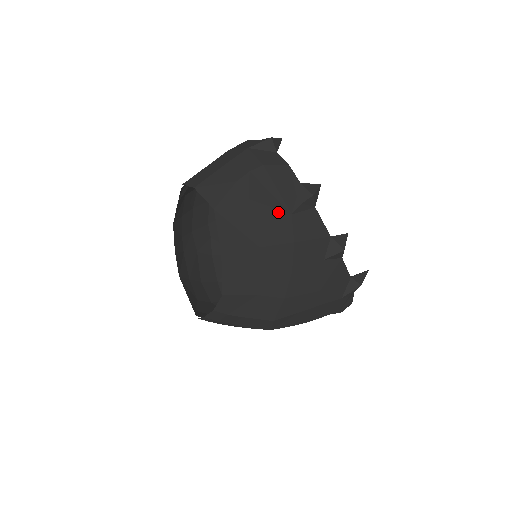
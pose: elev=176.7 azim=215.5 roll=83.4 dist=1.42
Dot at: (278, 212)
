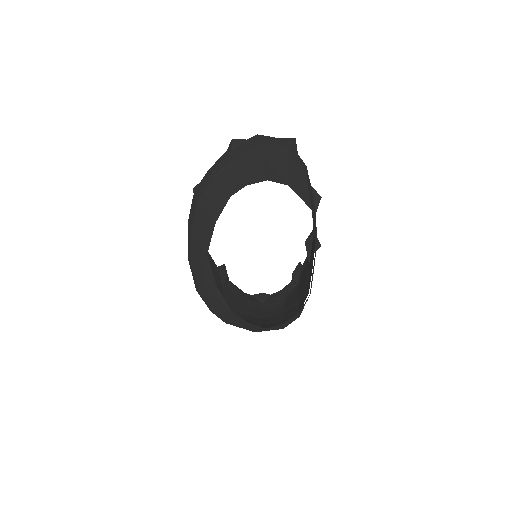
Dot at: occluded
